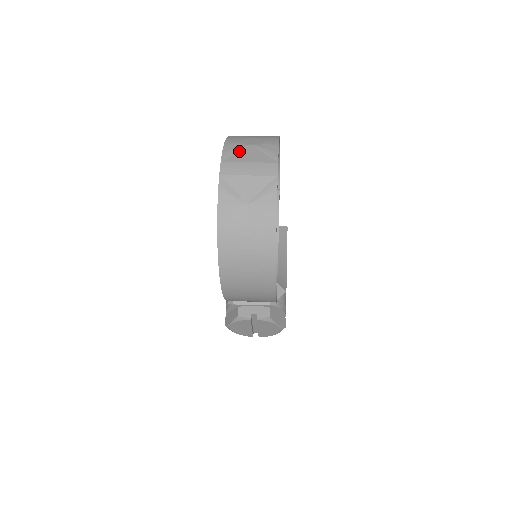
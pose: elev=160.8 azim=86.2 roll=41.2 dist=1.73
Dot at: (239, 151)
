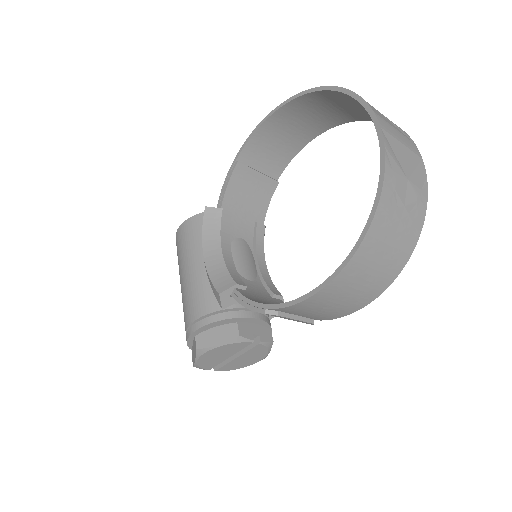
Dot at: occluded
